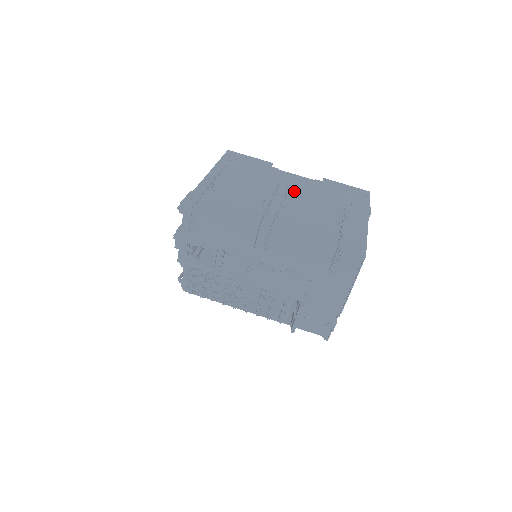
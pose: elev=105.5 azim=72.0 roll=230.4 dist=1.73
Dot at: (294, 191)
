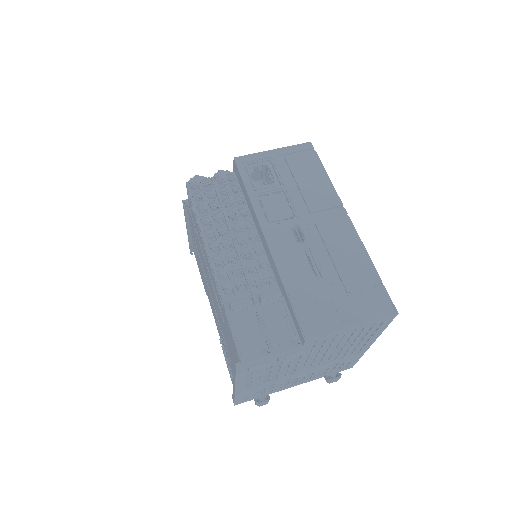
Dot at: occluded
